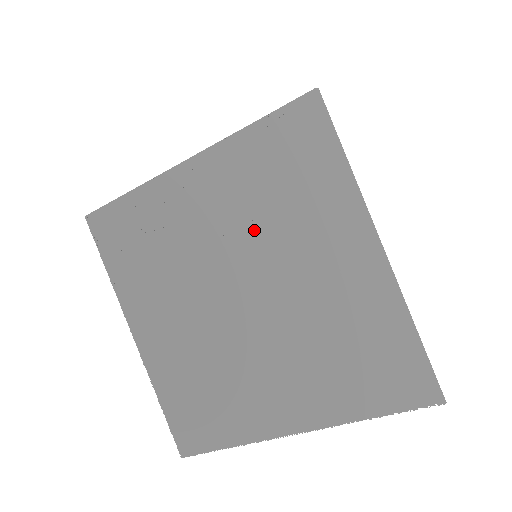
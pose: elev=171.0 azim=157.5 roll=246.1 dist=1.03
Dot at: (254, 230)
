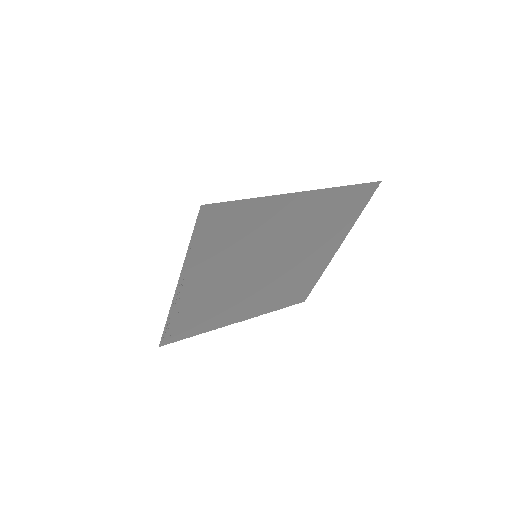
Dot at: (245, 256)
